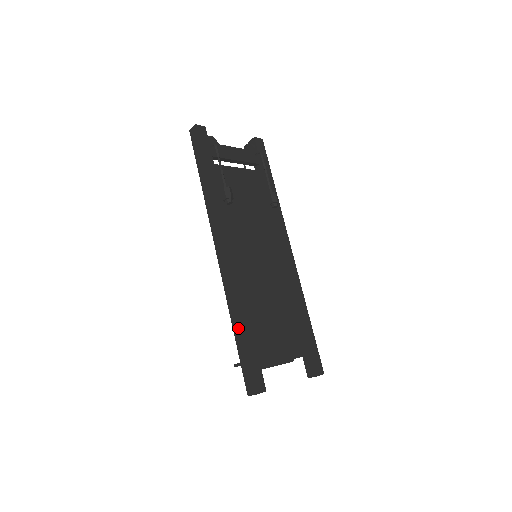
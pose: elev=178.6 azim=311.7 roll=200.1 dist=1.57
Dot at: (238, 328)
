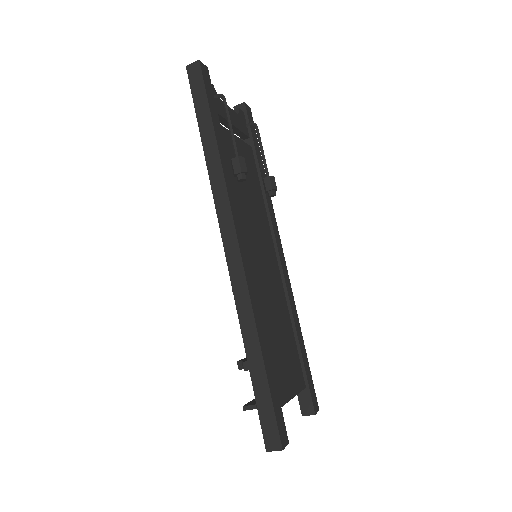
Dot at: (257, 355)
